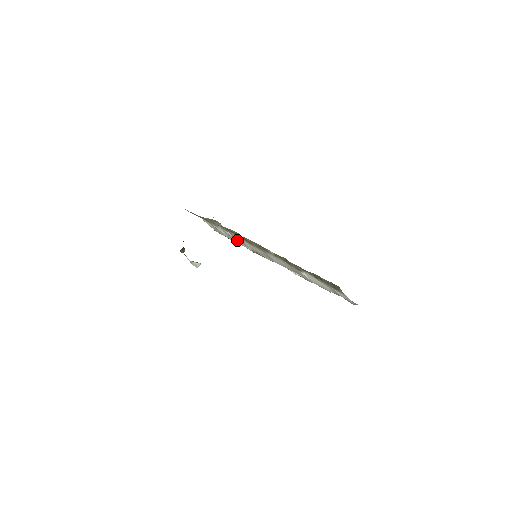
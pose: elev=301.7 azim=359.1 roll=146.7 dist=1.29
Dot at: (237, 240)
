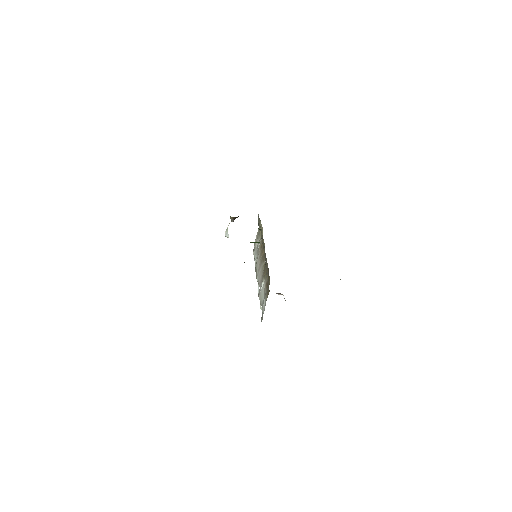
Dot at: (257, 254)
